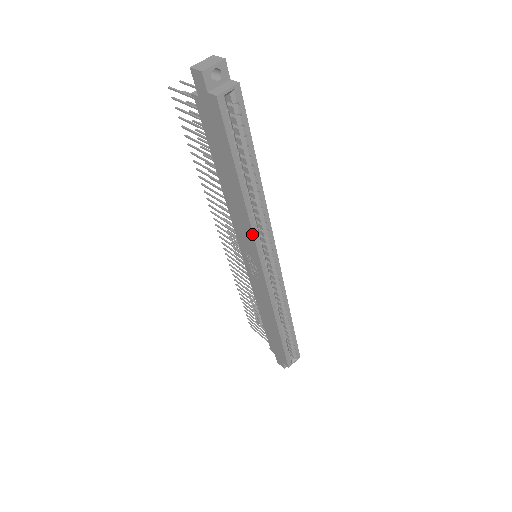
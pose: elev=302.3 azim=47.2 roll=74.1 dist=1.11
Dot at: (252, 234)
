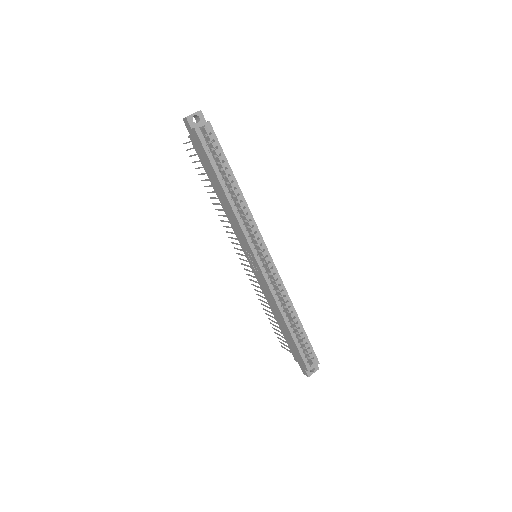
Dot at: (240, 227)
